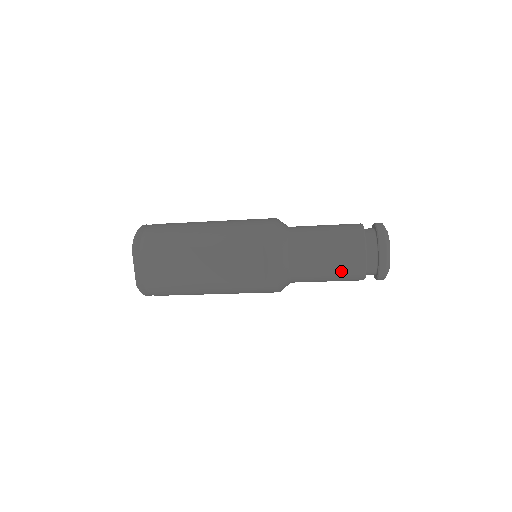
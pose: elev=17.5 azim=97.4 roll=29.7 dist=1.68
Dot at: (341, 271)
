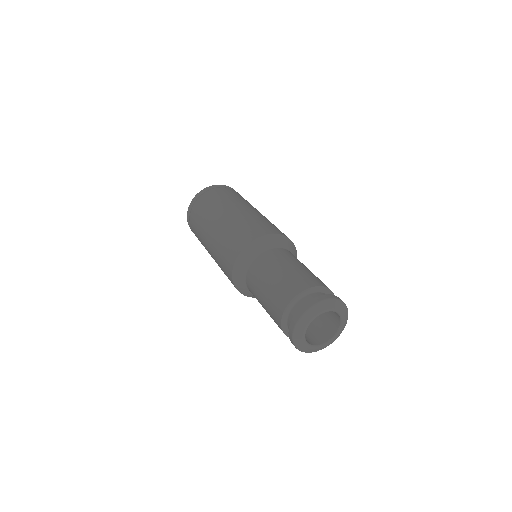
Dot at: occluded
